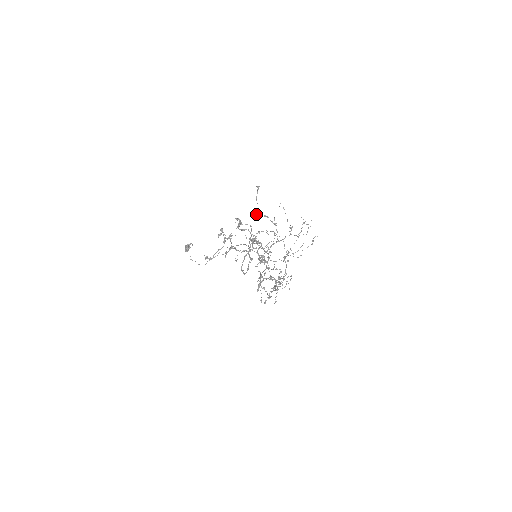
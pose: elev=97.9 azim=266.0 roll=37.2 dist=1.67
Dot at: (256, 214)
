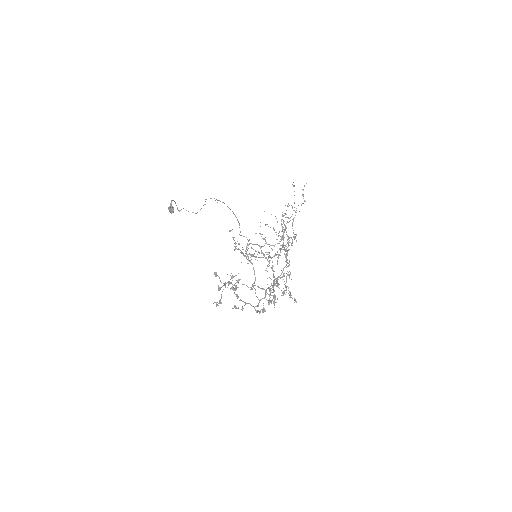
Dot at: occluded
